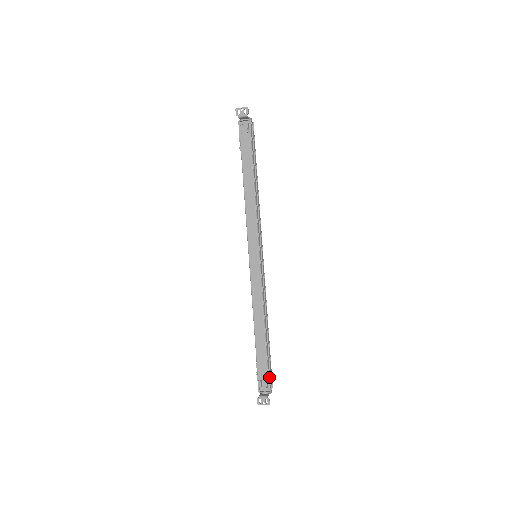
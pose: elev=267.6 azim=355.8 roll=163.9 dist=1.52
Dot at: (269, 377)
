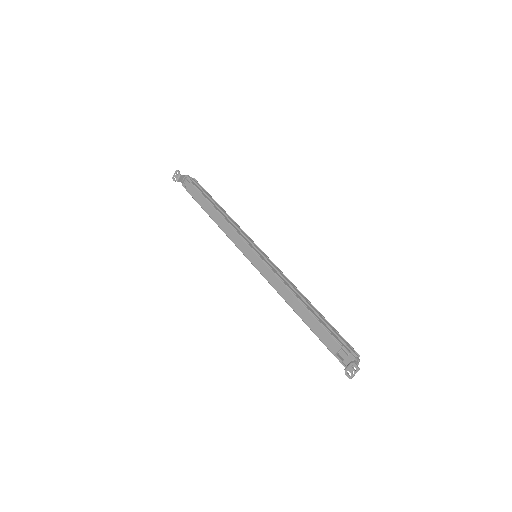
Dot at: (342, 344)
